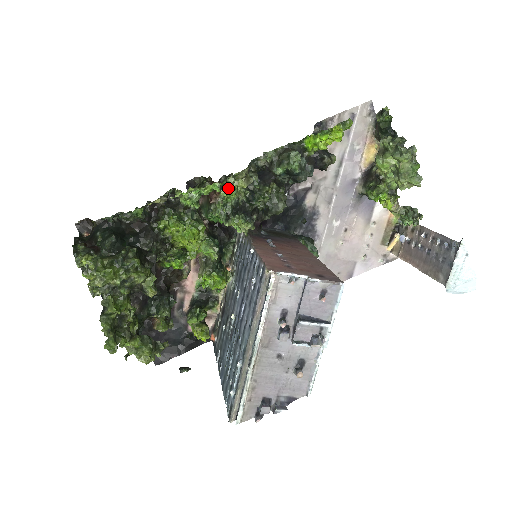
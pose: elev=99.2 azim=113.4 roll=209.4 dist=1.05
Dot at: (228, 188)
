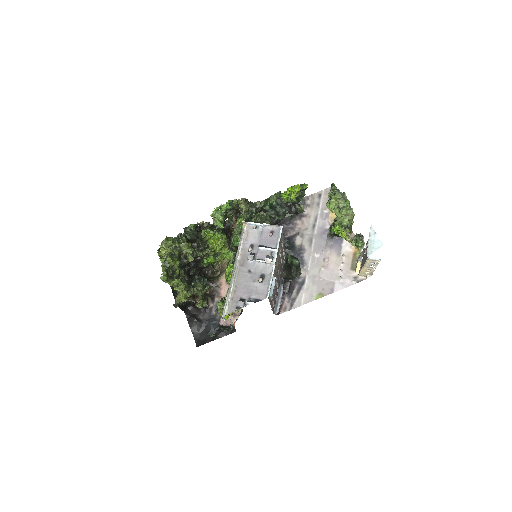
Dot at: (240, 218)
